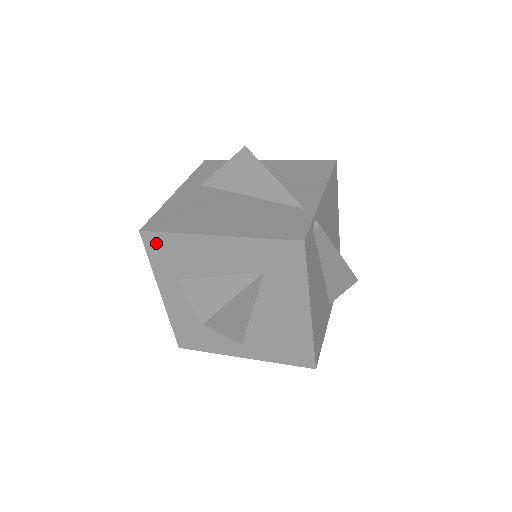
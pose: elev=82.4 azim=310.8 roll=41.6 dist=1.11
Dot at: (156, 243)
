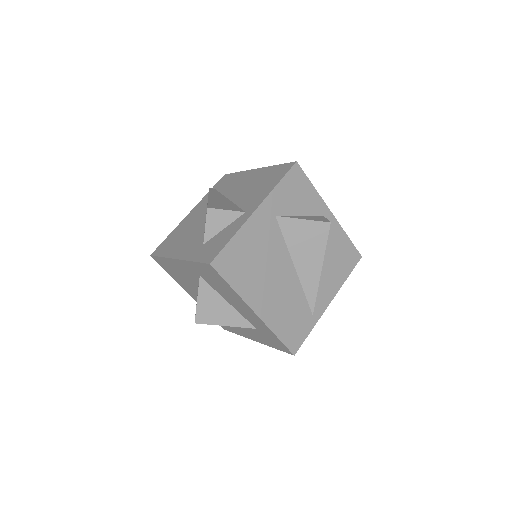
Dot at: (212, 272)
